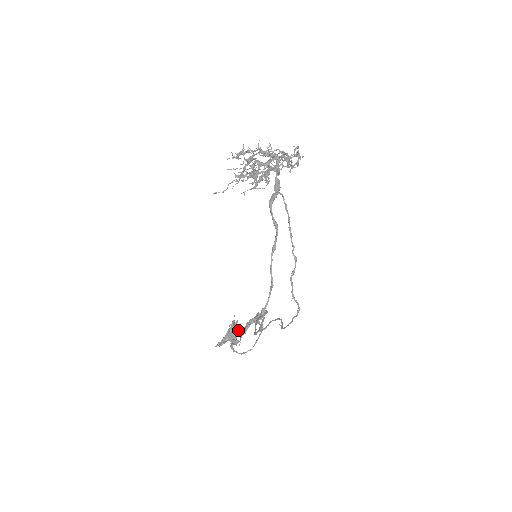
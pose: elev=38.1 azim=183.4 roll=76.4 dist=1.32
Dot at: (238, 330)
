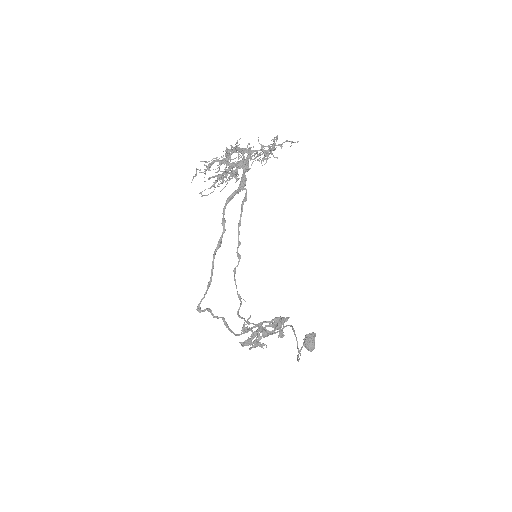
Dot at: (248, 331)
